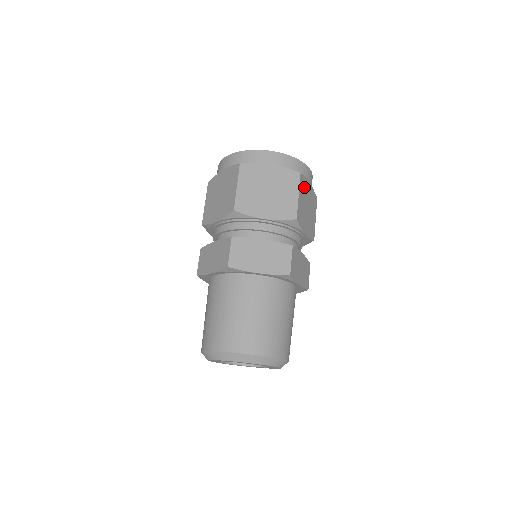
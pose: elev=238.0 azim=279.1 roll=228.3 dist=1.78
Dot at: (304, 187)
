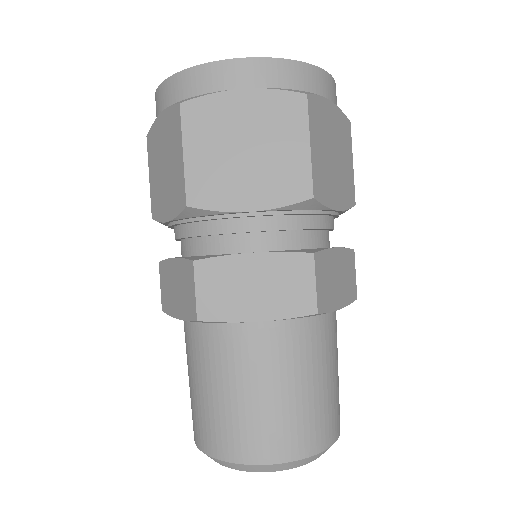
Dot at: (320, 118)
